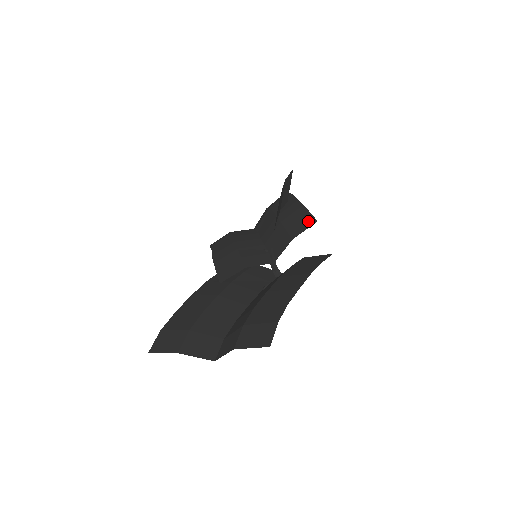
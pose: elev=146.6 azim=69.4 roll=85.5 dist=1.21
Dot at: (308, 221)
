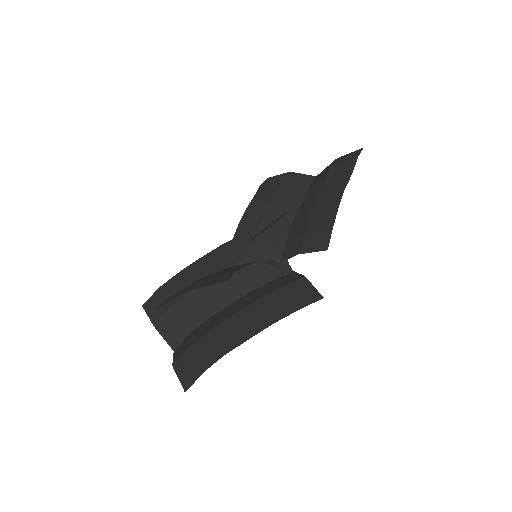
Dot at: (322, 241)
